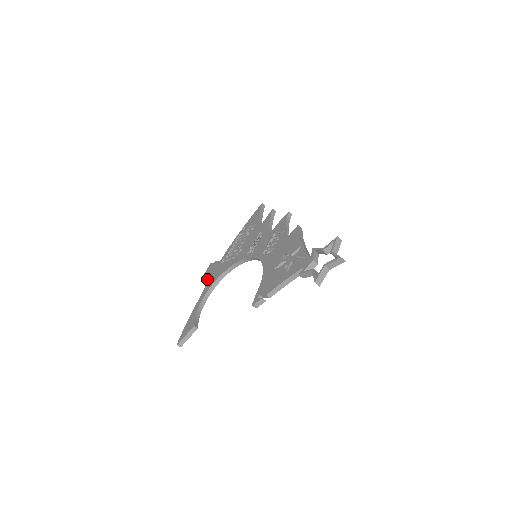
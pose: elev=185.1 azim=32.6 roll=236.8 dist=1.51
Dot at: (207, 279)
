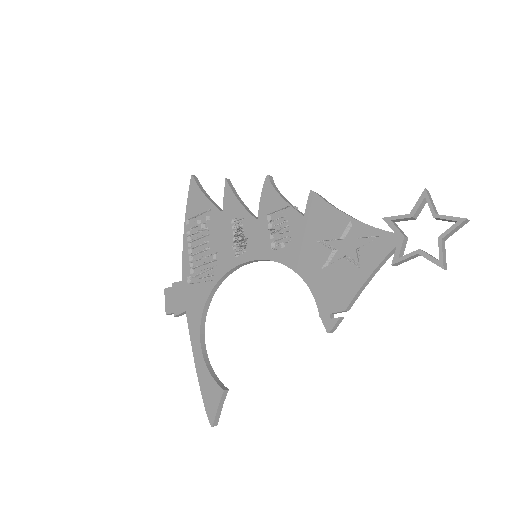
Dot at: (180, 314)
